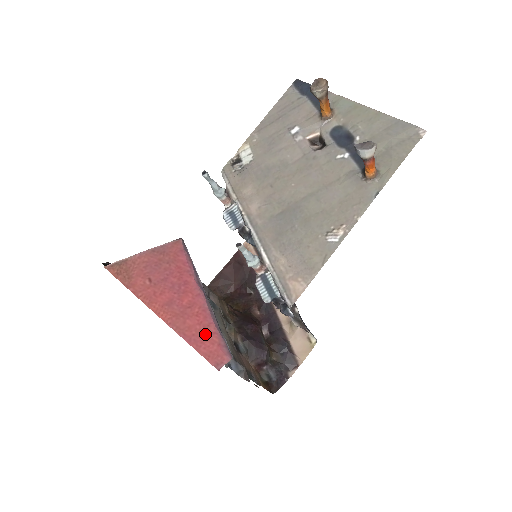
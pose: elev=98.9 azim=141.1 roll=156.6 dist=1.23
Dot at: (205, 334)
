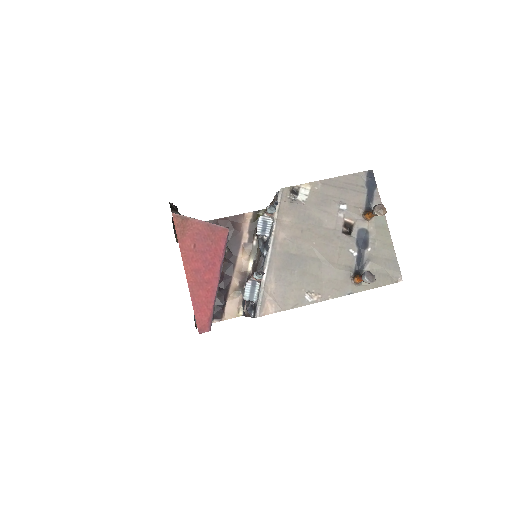
Dot at: (205, 307)
